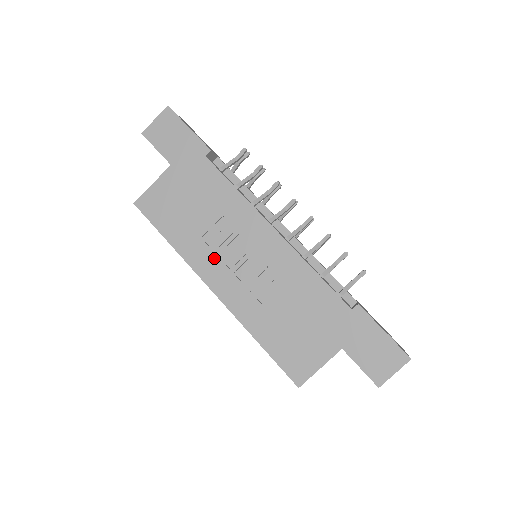
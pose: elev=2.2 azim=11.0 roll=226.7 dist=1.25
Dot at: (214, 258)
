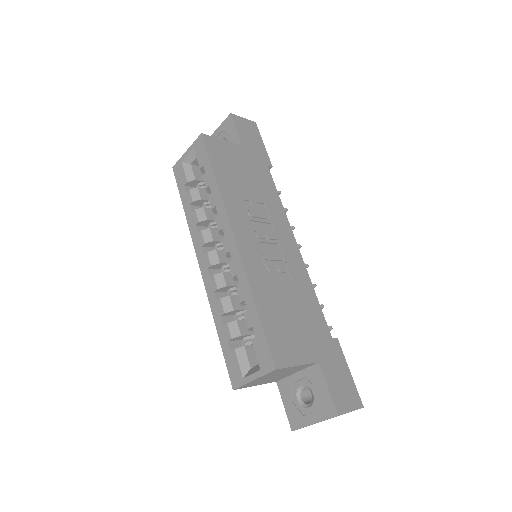
Dot at: (247, 219)
